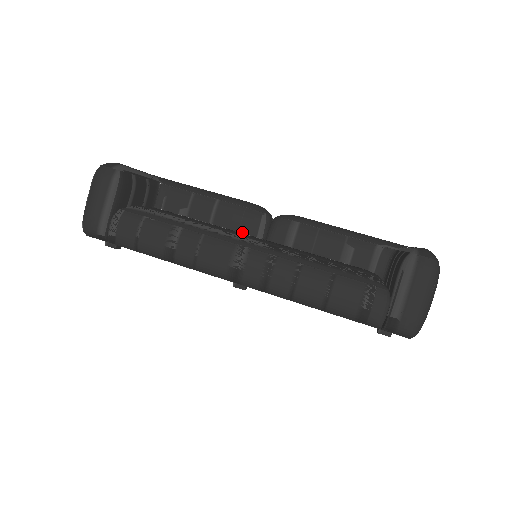
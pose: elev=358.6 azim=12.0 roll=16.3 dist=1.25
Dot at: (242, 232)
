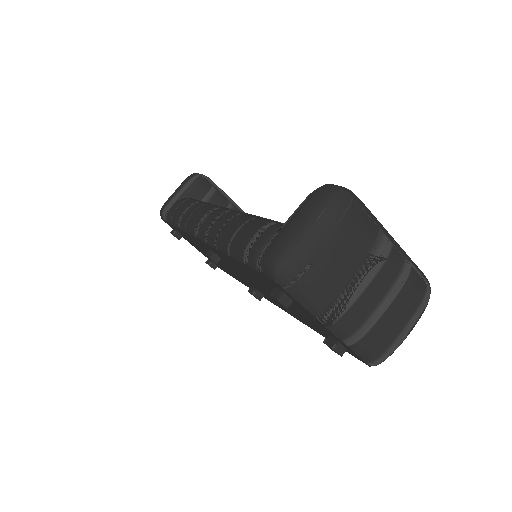
Dot at: occluded
